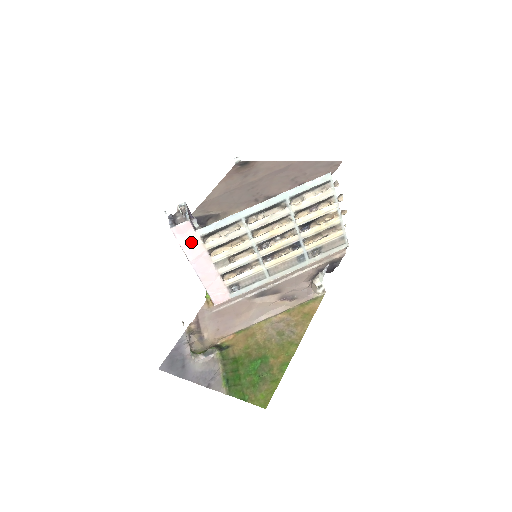
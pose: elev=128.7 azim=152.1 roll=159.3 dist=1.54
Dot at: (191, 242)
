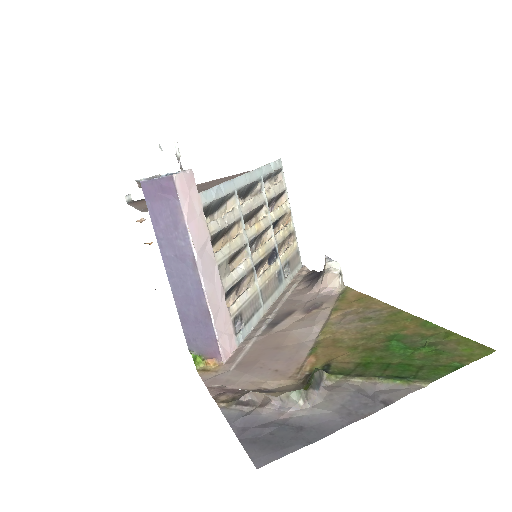
Dot at: (195, 213)
